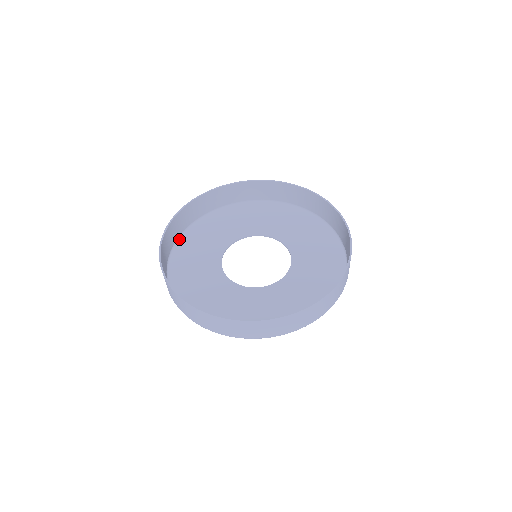
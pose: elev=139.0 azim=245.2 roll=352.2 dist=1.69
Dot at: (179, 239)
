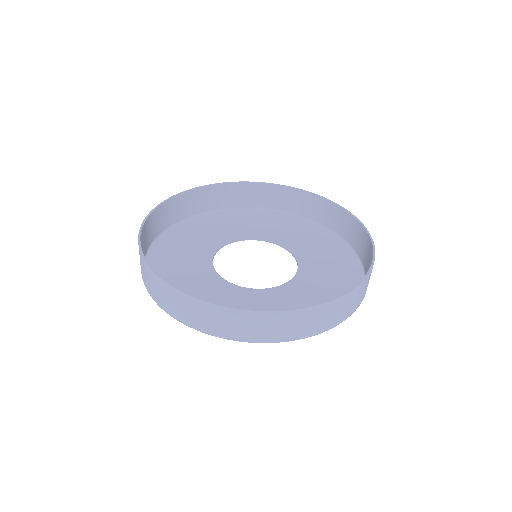
Dot at: (148, 253)
